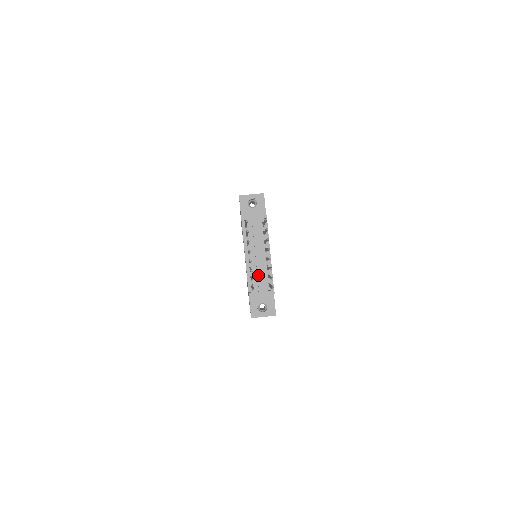
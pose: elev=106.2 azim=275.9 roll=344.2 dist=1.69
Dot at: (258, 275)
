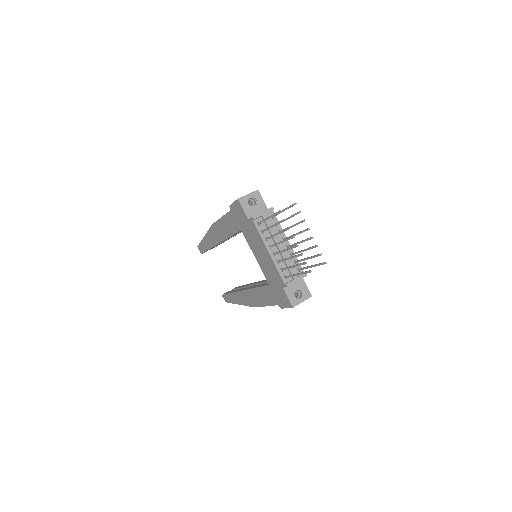
Dot at: (287, 264)
